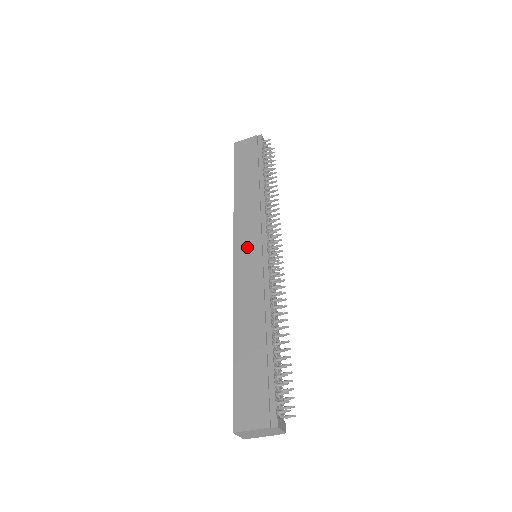
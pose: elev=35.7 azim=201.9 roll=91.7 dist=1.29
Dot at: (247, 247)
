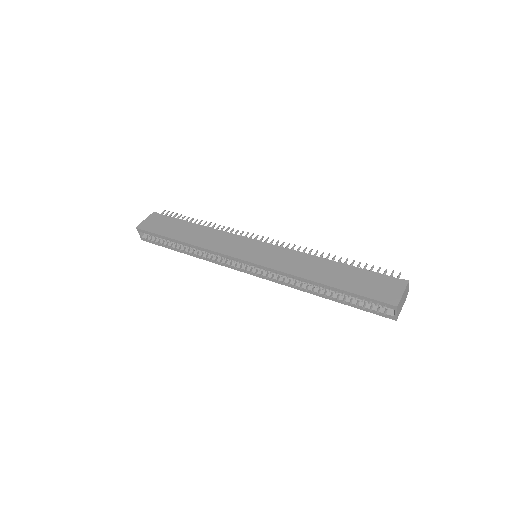
Dot at: (248, 251)
